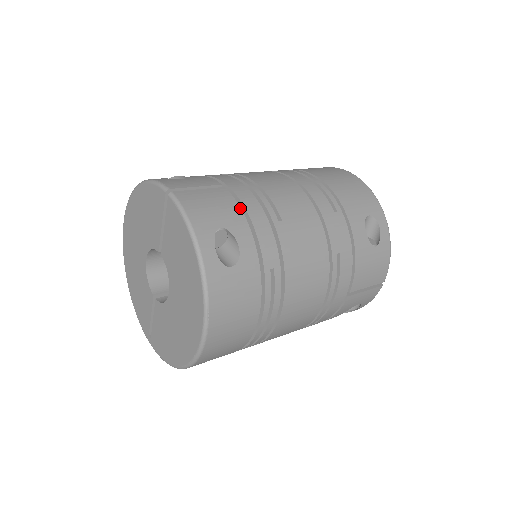
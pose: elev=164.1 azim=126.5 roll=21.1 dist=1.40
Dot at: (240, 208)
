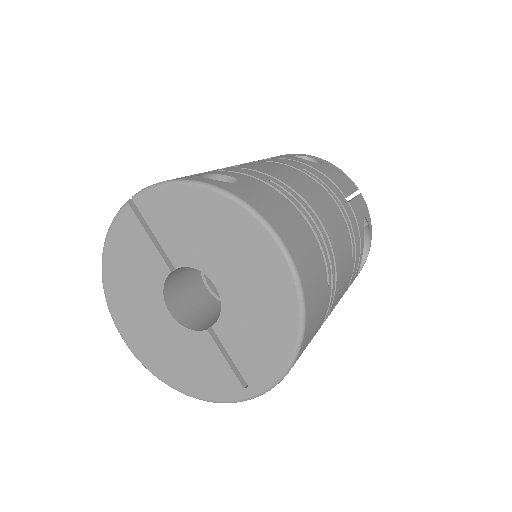
Dot at: occluded
